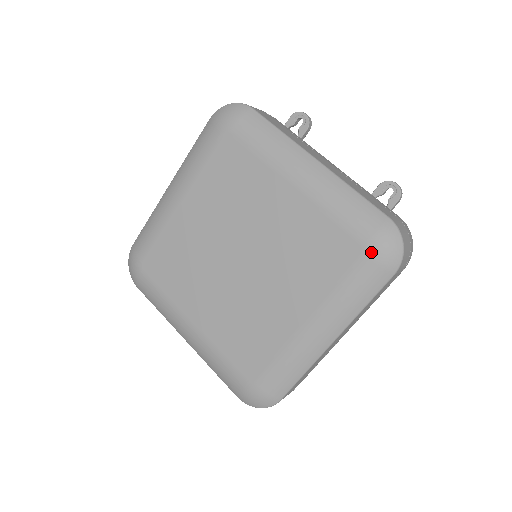
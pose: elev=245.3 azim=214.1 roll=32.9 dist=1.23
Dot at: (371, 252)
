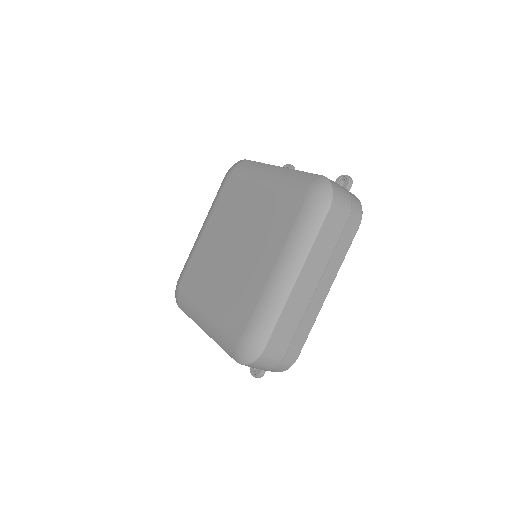
Dot at: (308, 197)
